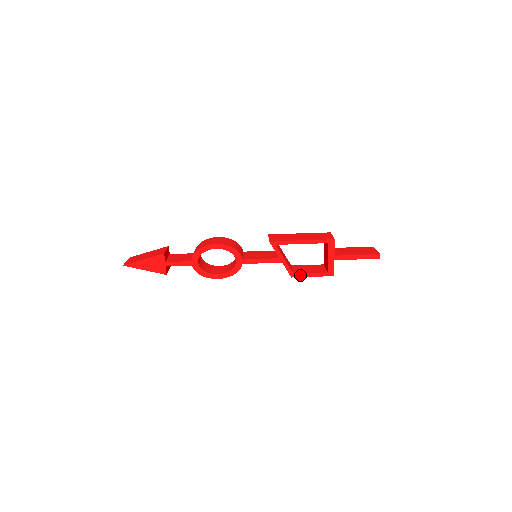
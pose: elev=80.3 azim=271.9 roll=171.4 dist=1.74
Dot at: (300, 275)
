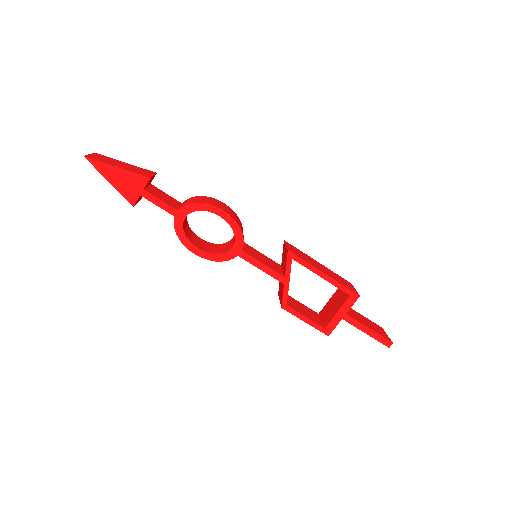
Dot at: (293, 311)
